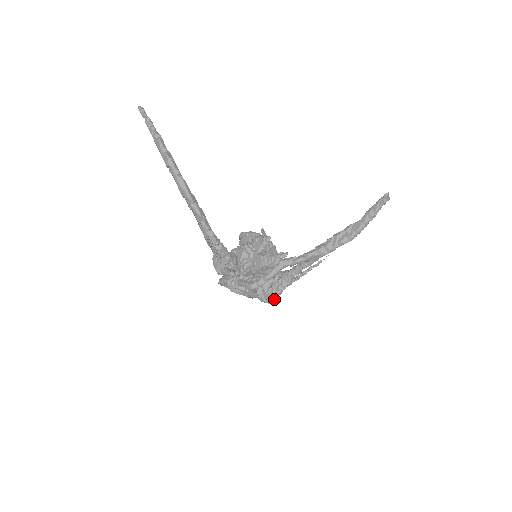
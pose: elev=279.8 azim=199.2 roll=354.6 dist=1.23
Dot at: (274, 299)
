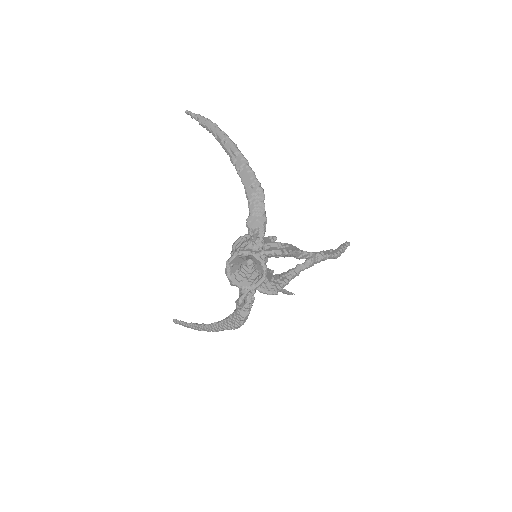
Dot at: (279, 290)
